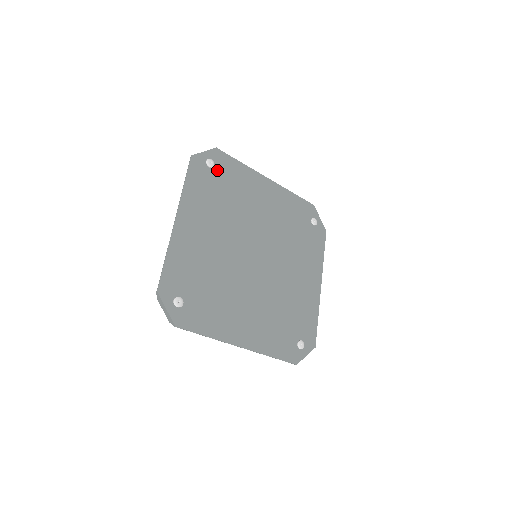
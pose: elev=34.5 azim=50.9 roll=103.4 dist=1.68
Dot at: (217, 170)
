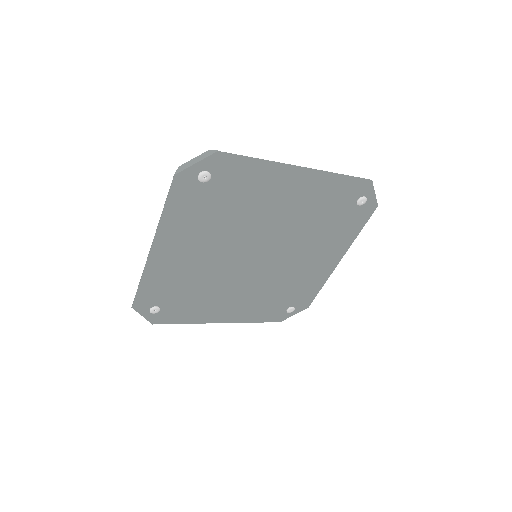
Dot at: (215, 181)
